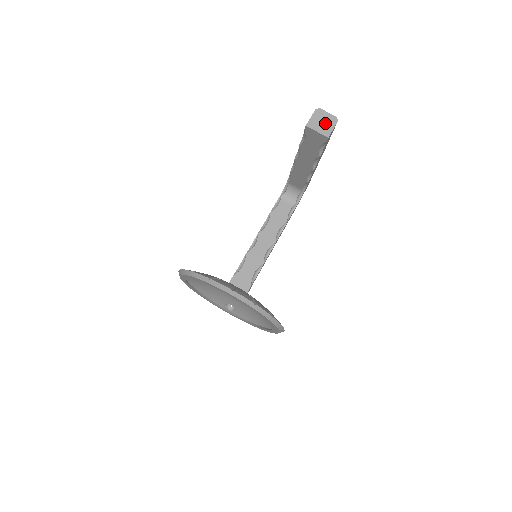
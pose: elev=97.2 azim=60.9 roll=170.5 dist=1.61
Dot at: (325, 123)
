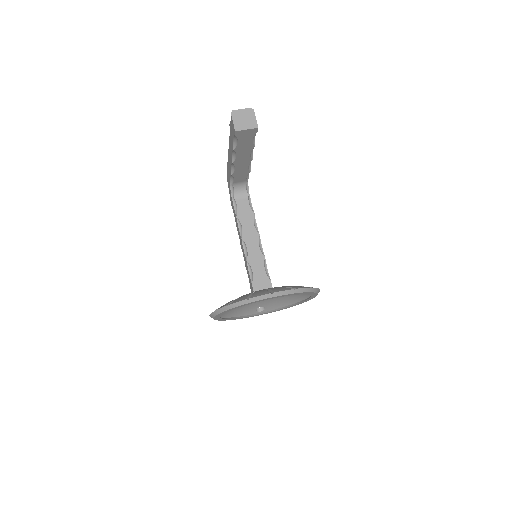
Dot at: (246, 119)
